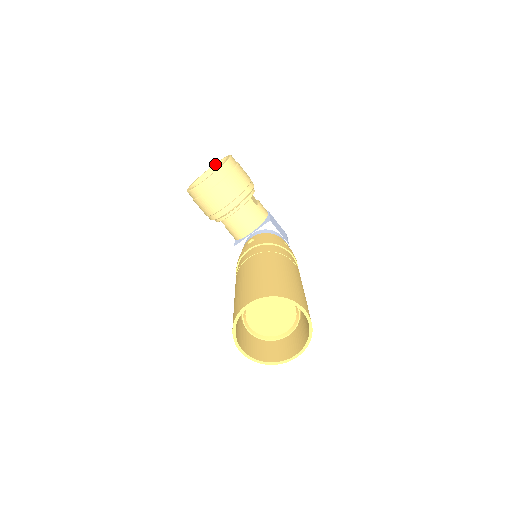
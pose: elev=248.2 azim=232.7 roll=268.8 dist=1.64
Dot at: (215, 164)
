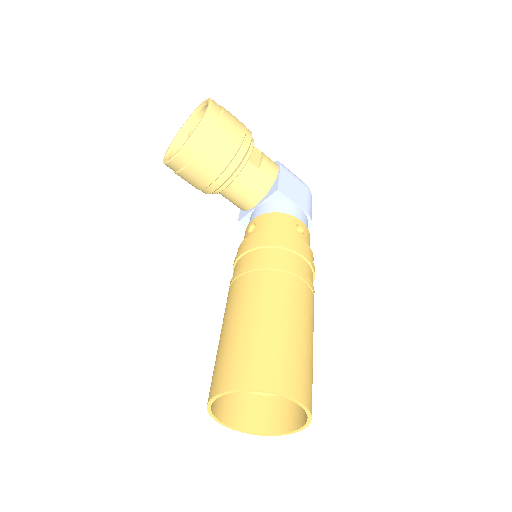
Dot at: (198, 108)
